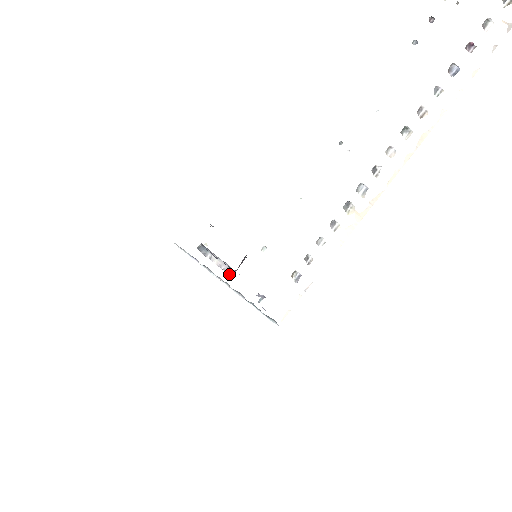
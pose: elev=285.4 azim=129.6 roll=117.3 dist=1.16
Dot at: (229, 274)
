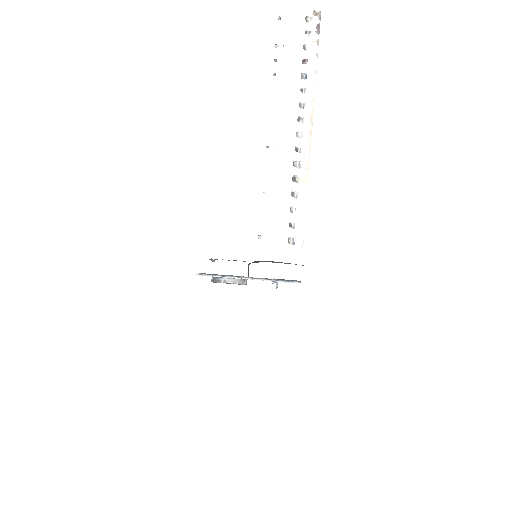
Dot at: (244, 284)
